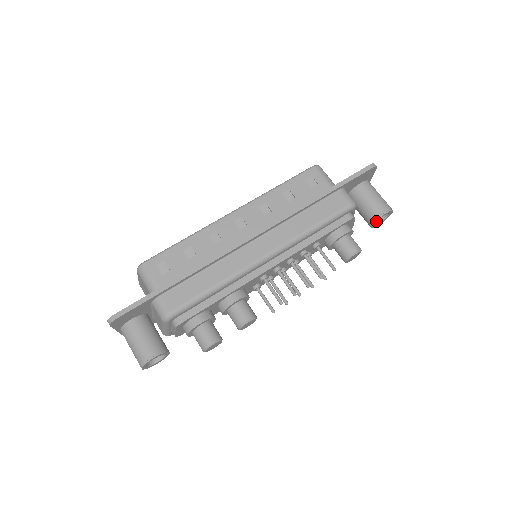
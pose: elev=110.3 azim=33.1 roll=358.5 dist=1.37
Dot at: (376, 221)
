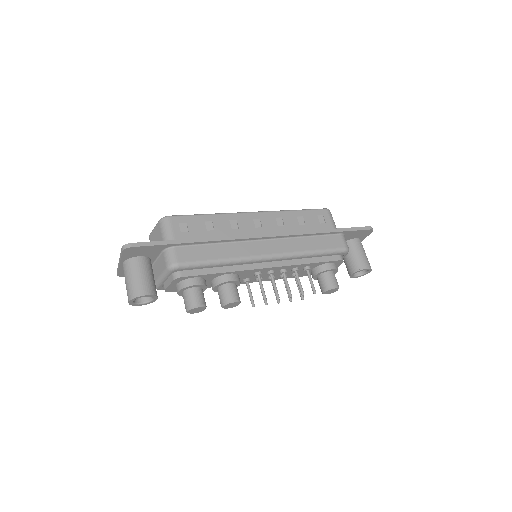
Dot at: occluded
